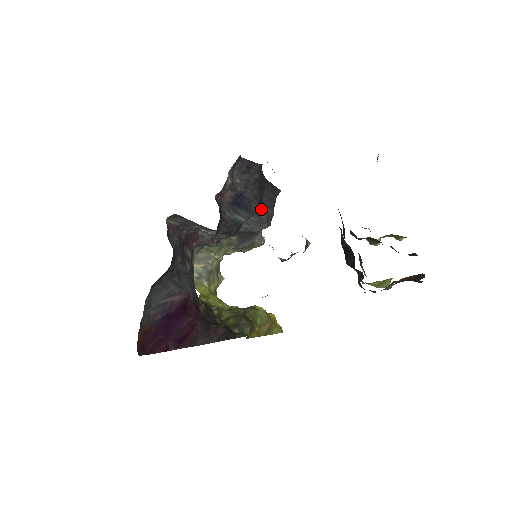
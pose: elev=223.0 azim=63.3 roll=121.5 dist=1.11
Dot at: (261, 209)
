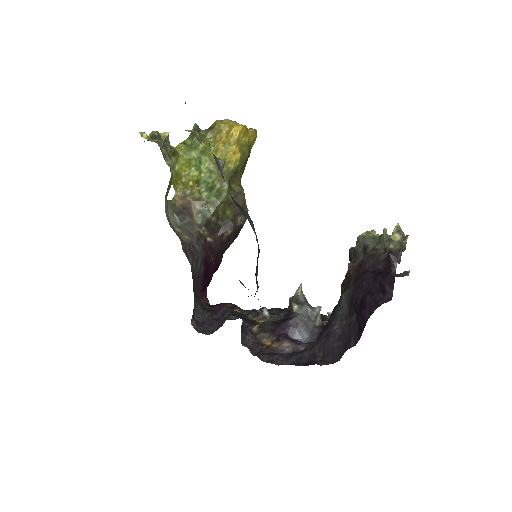
Dot at: (257, 275)
